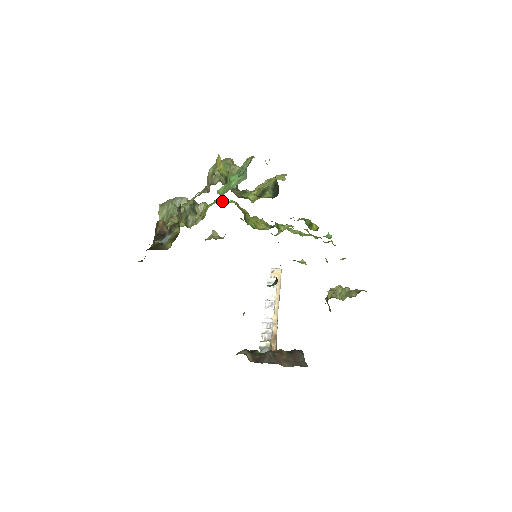
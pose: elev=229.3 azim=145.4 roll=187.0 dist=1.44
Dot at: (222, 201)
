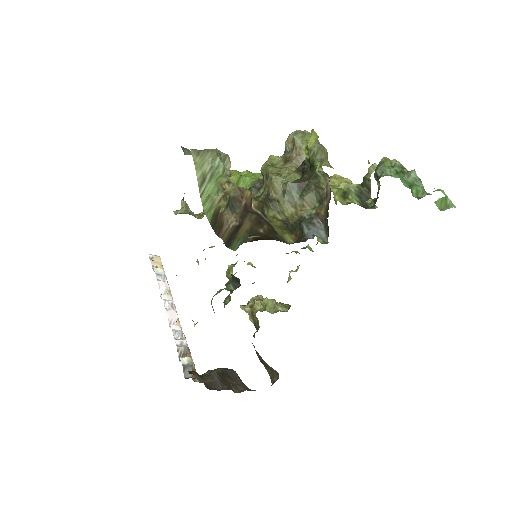
Dot at: occluded
